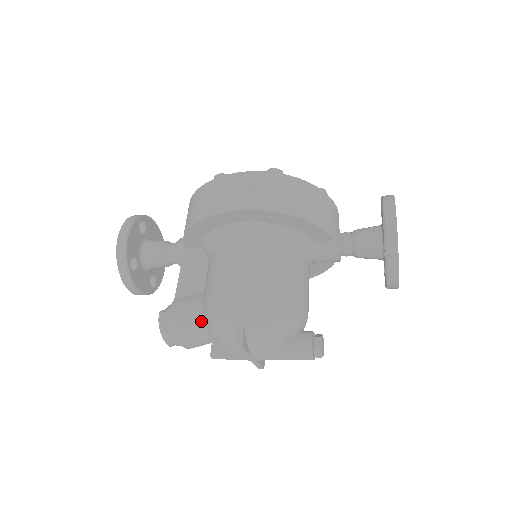
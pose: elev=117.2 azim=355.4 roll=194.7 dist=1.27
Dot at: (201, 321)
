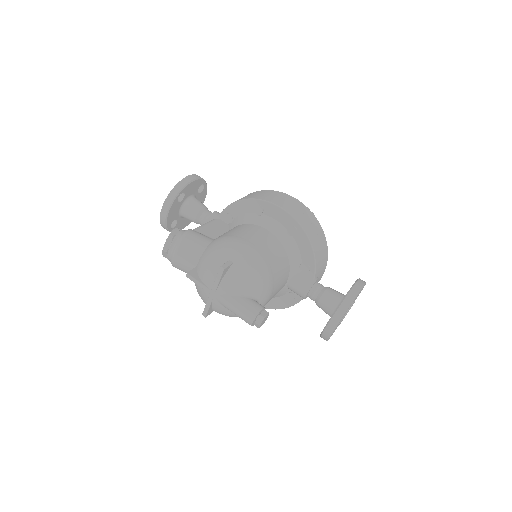
Dot at: (202, 248)
